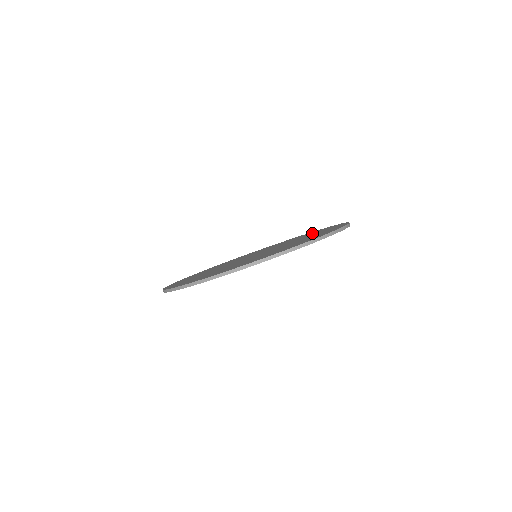
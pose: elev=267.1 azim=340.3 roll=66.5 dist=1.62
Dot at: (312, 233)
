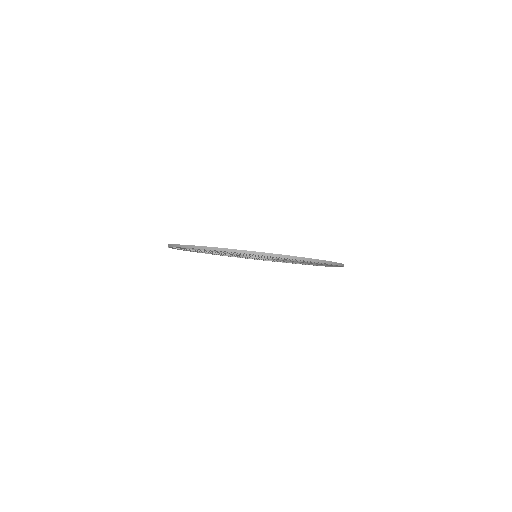
Dot at: occluded
